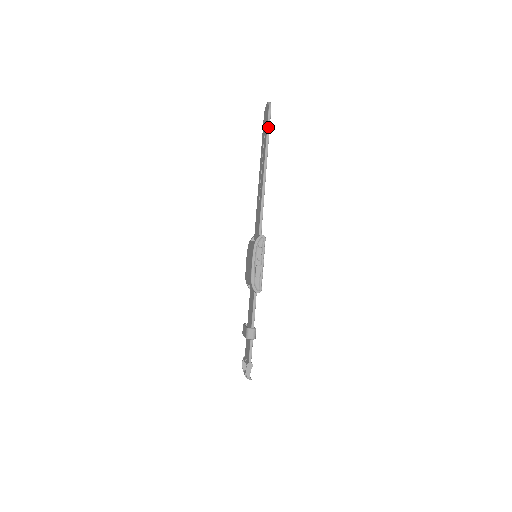
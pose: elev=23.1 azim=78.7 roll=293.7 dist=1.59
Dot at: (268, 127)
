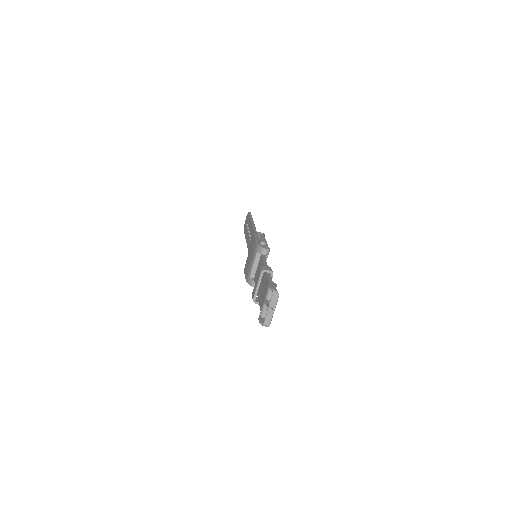
Dot at: (250, 215)
